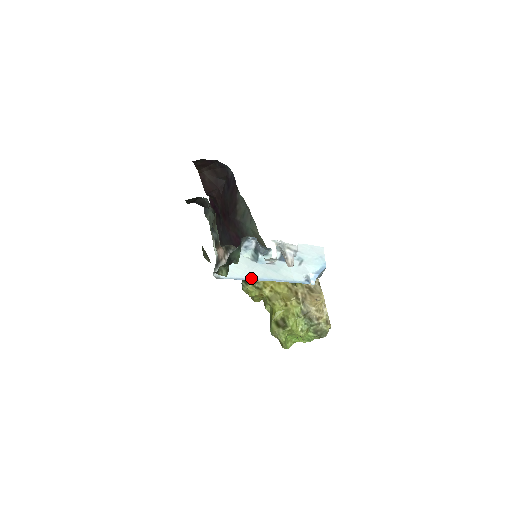
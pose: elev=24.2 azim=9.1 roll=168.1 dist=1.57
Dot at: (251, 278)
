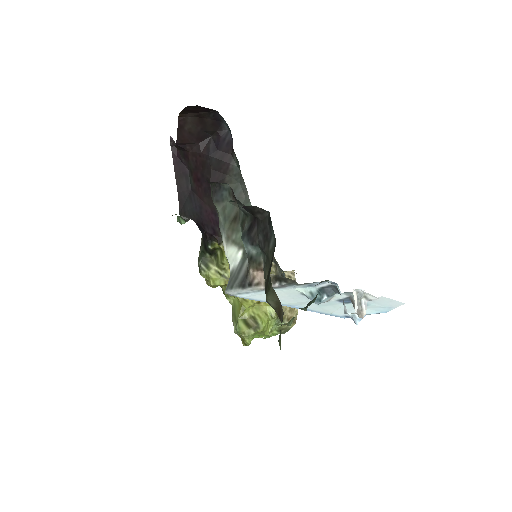
Dot at: occluded
